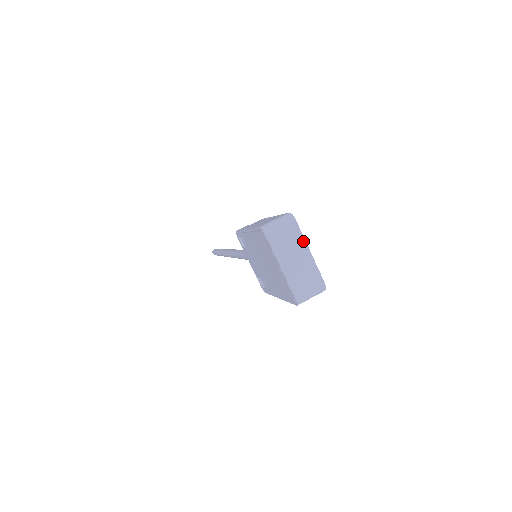
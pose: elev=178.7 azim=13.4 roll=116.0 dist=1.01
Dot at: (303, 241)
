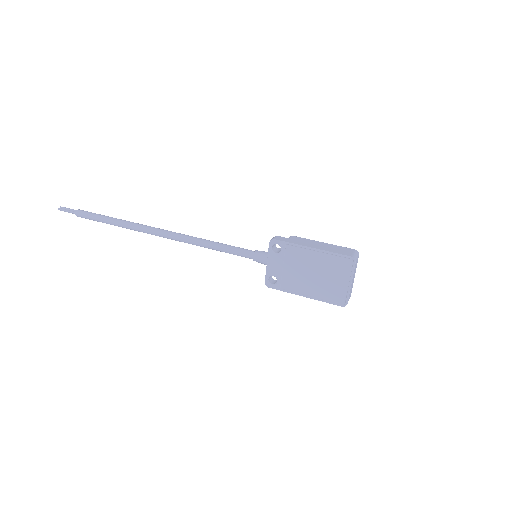
Dot at: occluded
